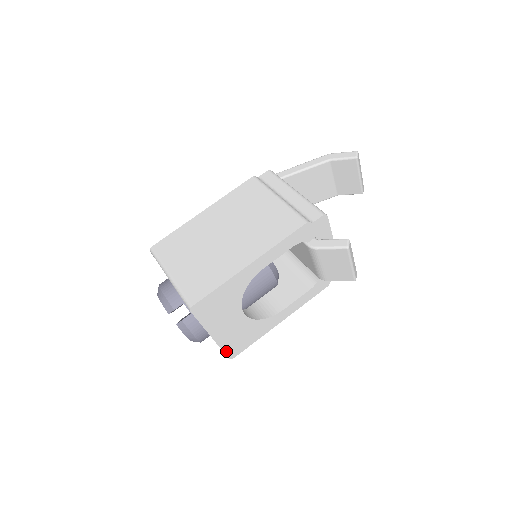
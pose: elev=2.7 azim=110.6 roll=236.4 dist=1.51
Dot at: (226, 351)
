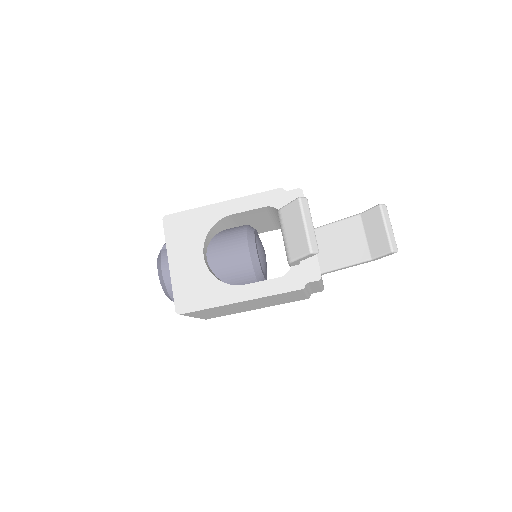
Dot at: (176, 297)
